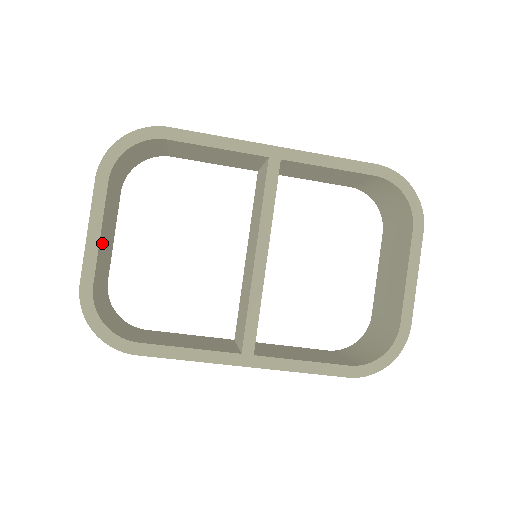
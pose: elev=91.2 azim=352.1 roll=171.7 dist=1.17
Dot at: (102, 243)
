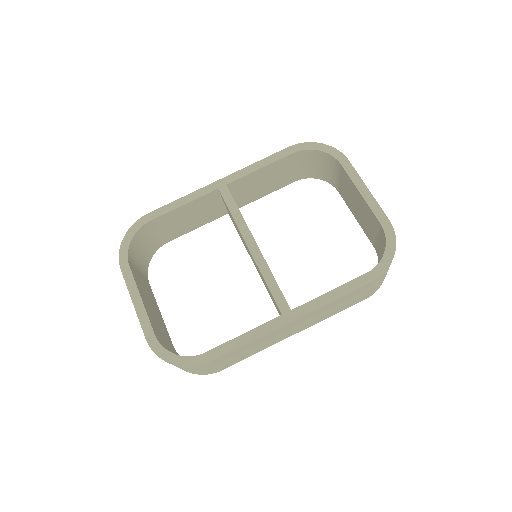
Dot at: (148, 308)
